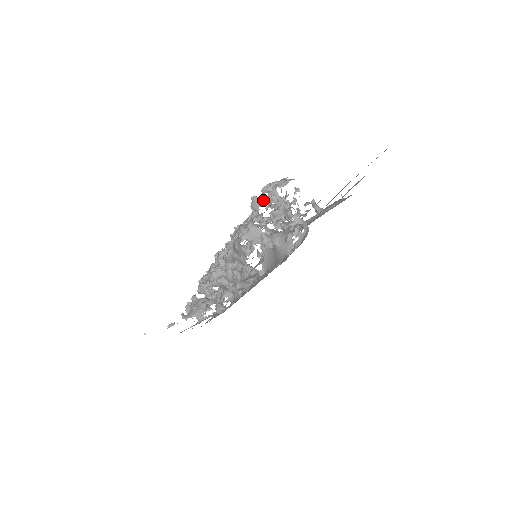
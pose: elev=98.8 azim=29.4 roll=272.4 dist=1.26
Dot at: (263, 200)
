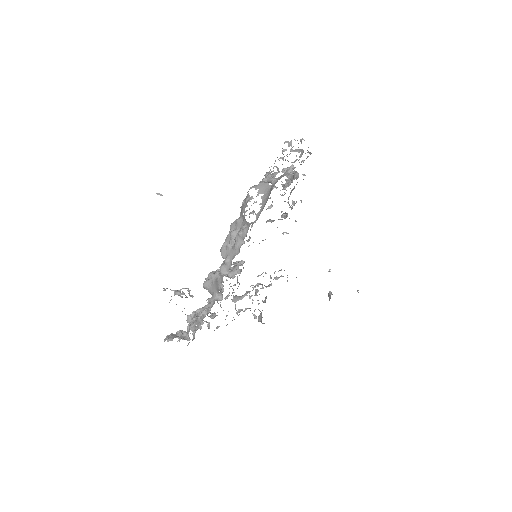
Dot at: (281, 181)
